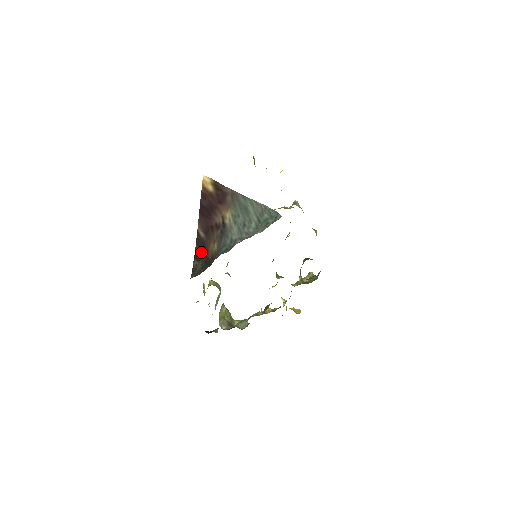
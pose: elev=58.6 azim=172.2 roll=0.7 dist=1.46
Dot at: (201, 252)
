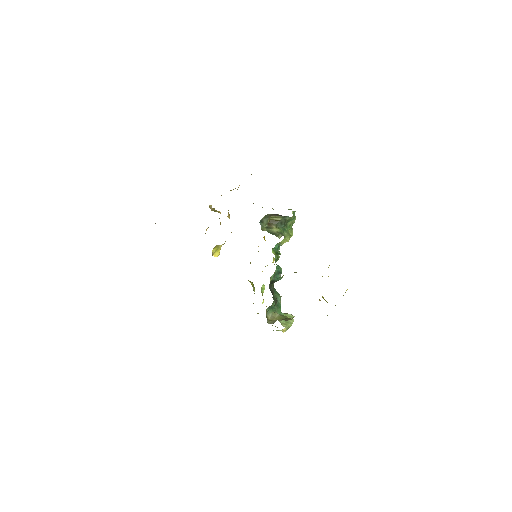
Dot at: occluded
